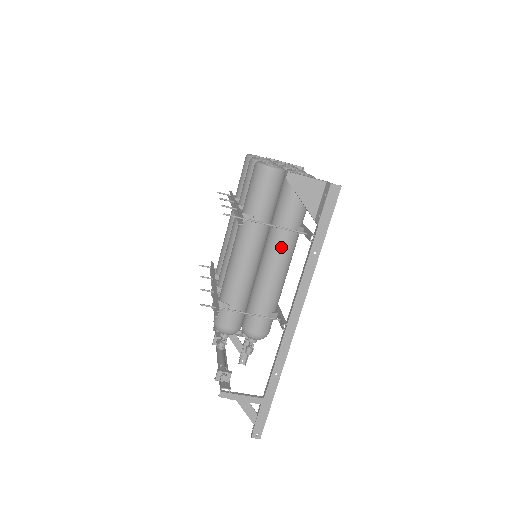
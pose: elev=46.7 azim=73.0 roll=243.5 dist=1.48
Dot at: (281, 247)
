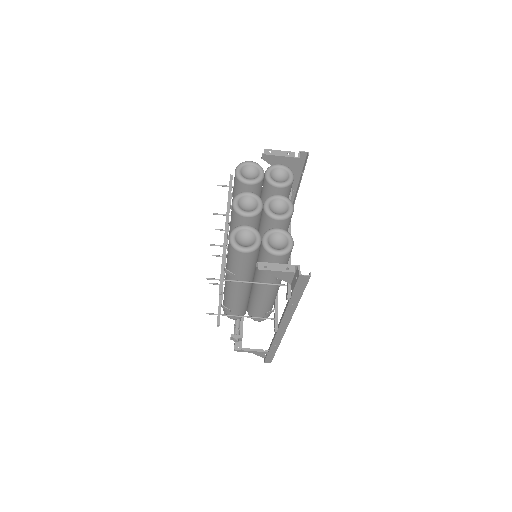
Dot at: (266, 288)
